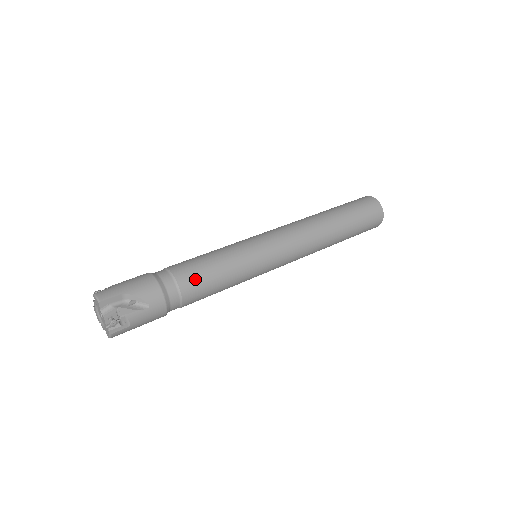
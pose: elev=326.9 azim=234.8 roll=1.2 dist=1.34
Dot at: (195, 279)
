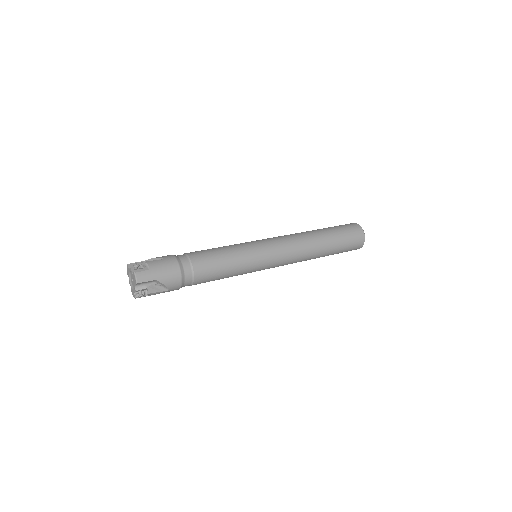
Dot at: (207, 277)
